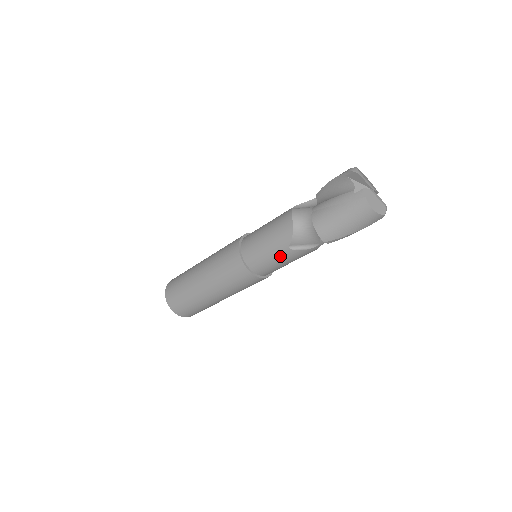
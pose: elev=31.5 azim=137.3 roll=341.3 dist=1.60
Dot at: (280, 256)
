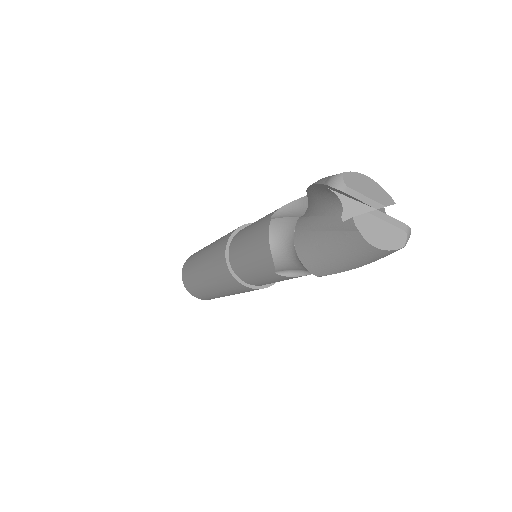
Dot at: (271, 278)
